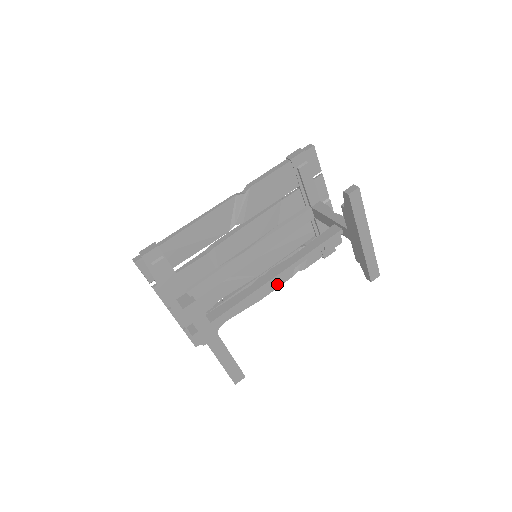
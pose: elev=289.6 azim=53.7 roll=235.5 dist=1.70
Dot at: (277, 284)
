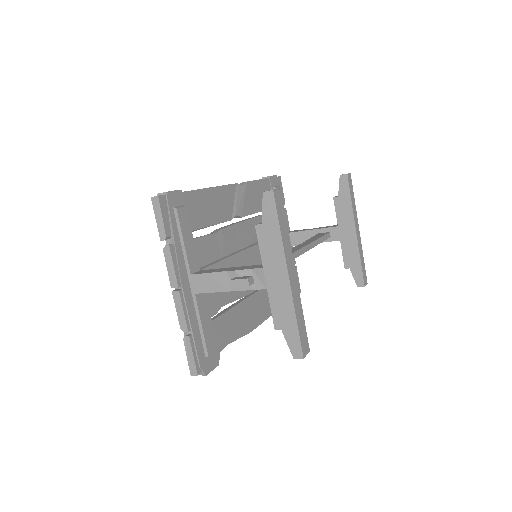
Dot at: (263, 317)
